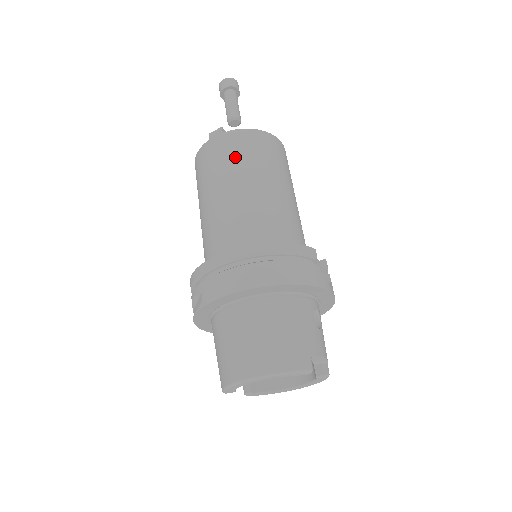
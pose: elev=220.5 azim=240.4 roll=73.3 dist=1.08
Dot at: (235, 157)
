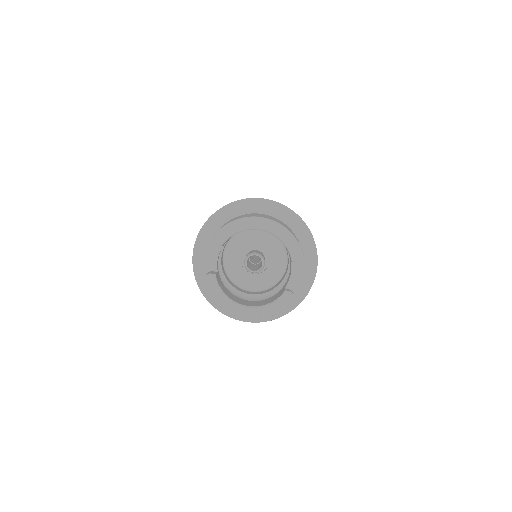
Dot at: occluded
